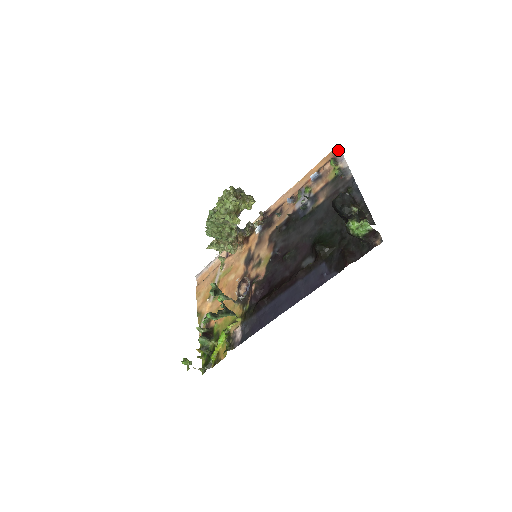
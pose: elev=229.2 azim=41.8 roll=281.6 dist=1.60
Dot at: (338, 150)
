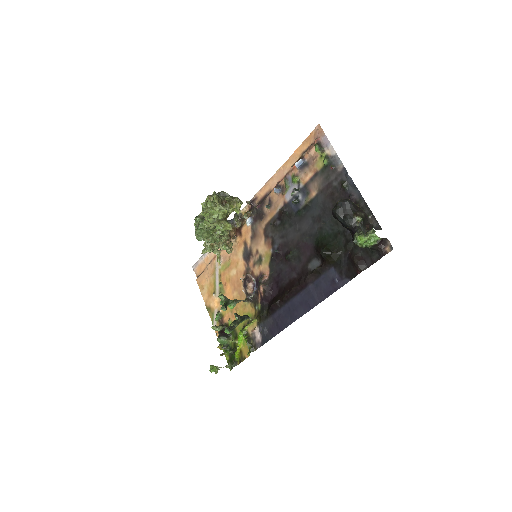
Dot at: (320, 132)
